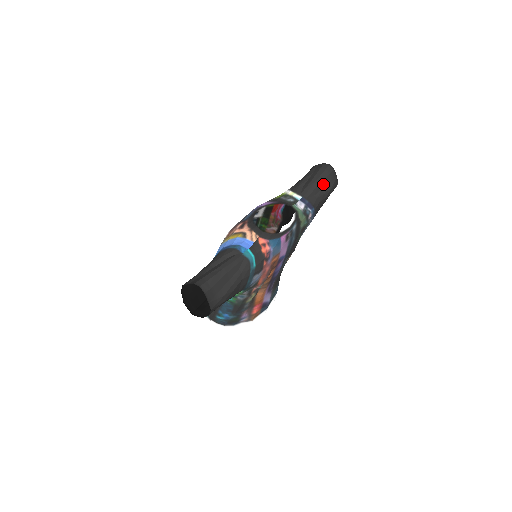
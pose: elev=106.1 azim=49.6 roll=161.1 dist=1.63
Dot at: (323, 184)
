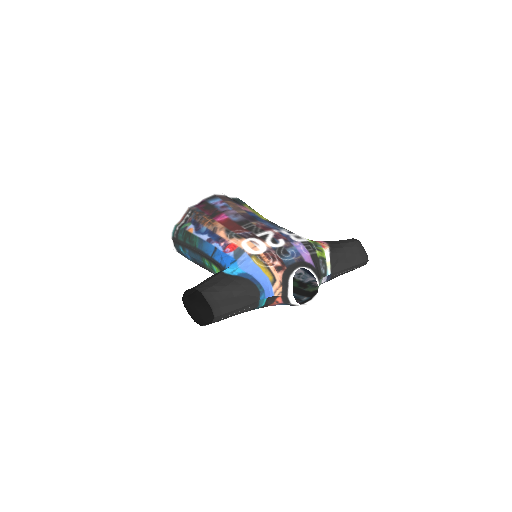
Dot at: occluded
